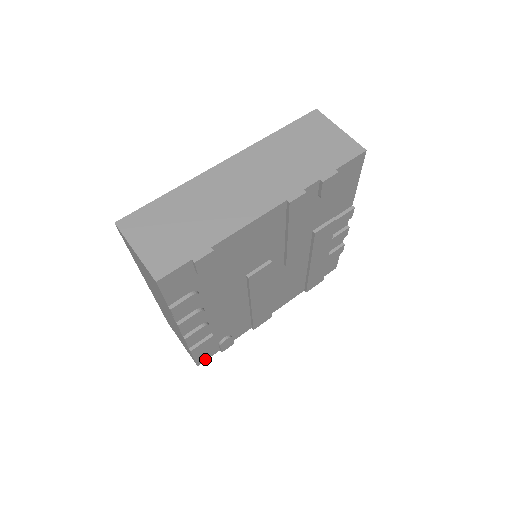
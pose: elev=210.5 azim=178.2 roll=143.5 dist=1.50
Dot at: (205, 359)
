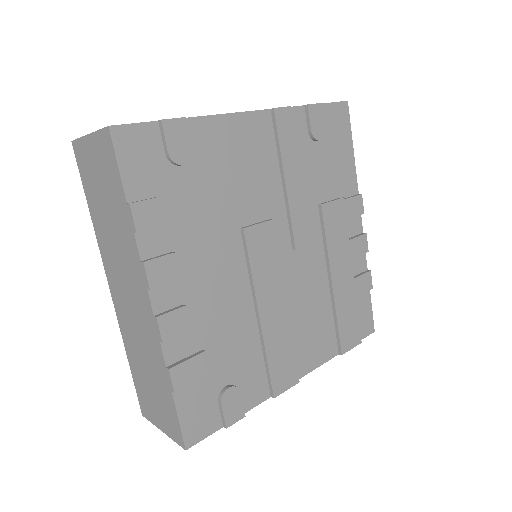
Dot at: (198, 437)
